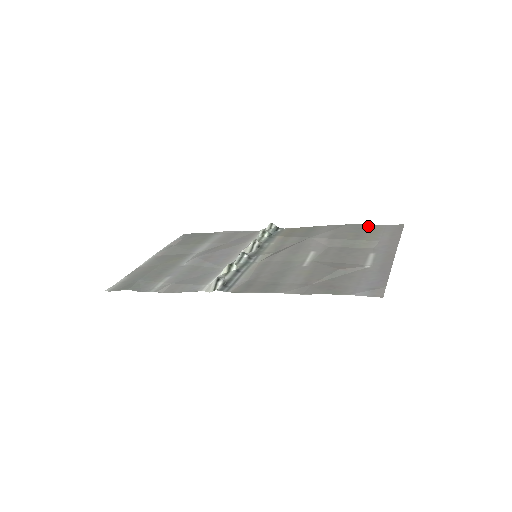
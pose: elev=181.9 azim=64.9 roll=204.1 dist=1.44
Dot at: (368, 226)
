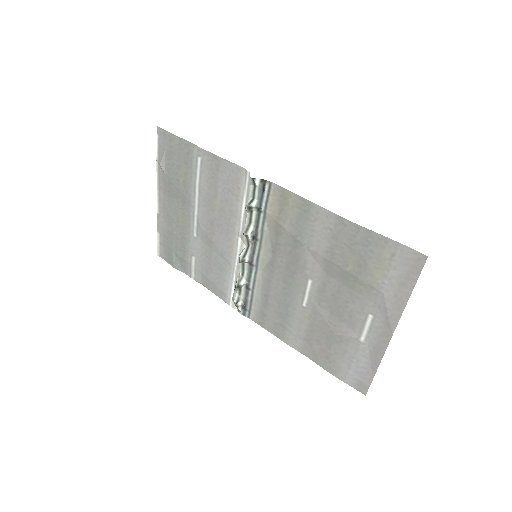
Dot at: (377, 241)
